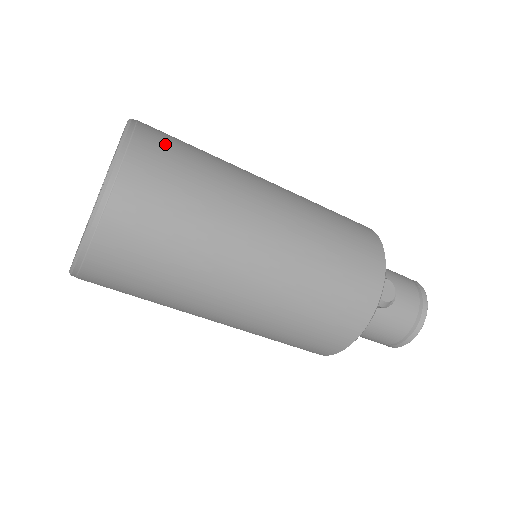
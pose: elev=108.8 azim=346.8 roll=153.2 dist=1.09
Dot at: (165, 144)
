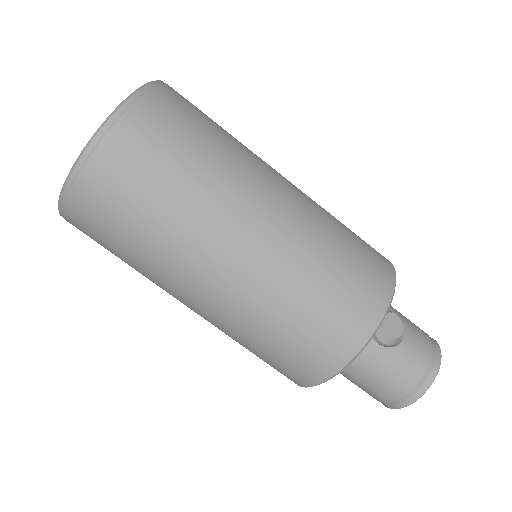
Dot at: (187, 104)
